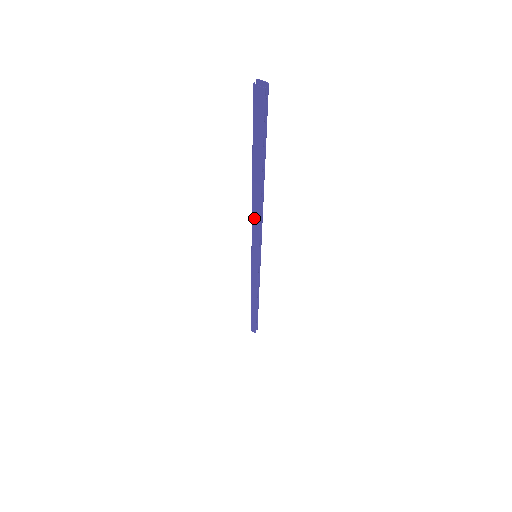
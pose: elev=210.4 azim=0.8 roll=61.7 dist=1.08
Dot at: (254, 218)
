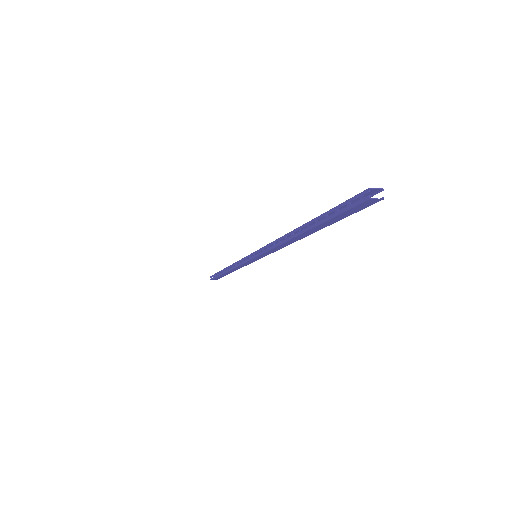
Dot at: (279, 246)
